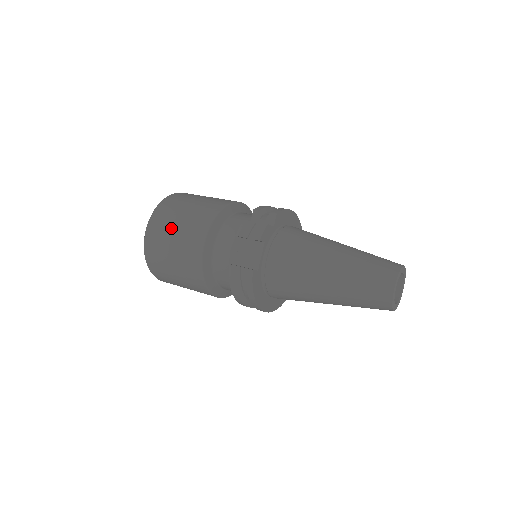
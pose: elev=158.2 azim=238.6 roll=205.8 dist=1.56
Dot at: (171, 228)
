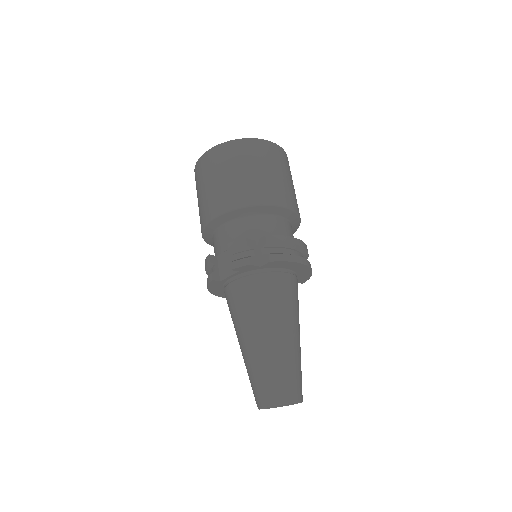
Dot at: (213, 176)
